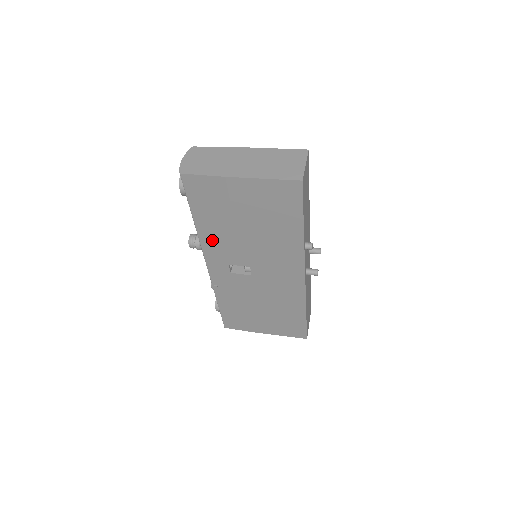
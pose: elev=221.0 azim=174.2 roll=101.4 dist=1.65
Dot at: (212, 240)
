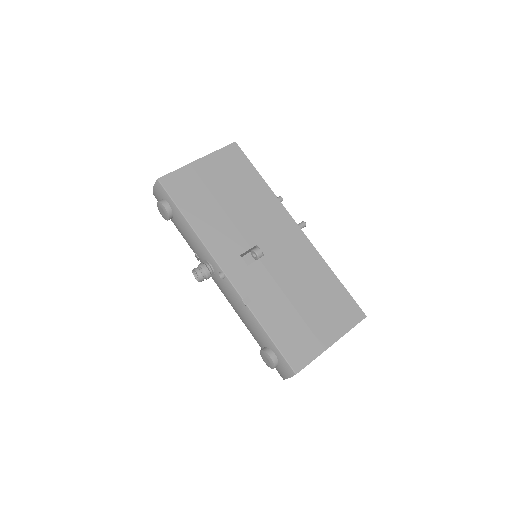
Dot at: (212, 234)
